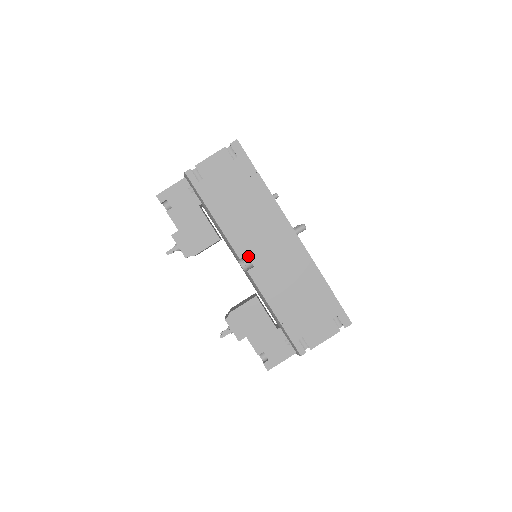
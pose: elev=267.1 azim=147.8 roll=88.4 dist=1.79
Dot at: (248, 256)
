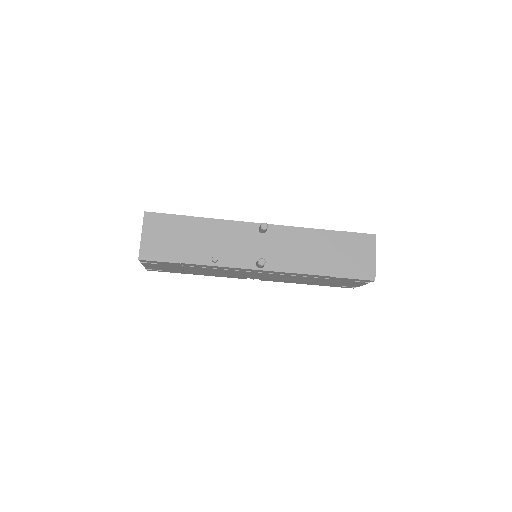
Dot at: occluded
